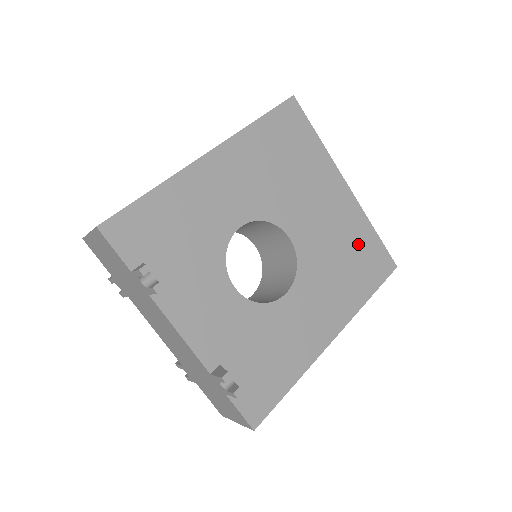
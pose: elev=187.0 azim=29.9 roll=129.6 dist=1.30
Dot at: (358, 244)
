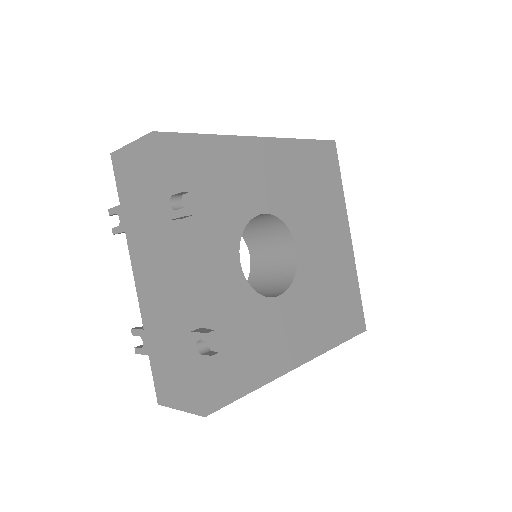
Dot at: (344, 290)
